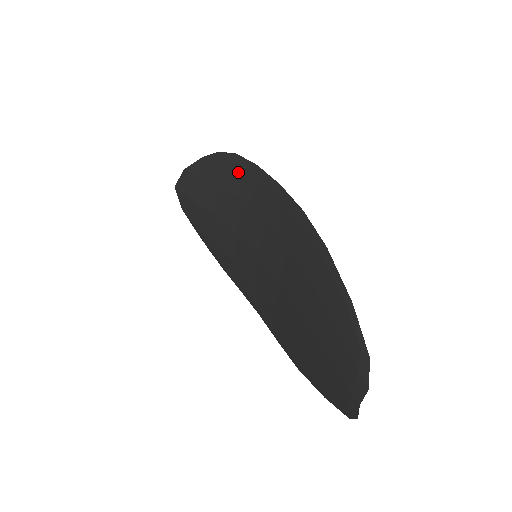
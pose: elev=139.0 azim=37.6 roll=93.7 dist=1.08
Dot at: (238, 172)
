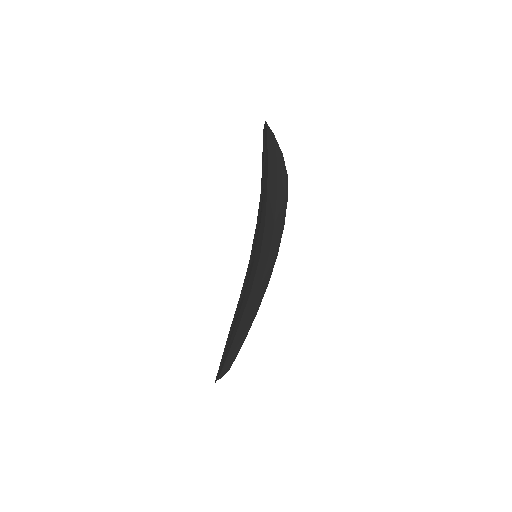
Dot at: occluded
